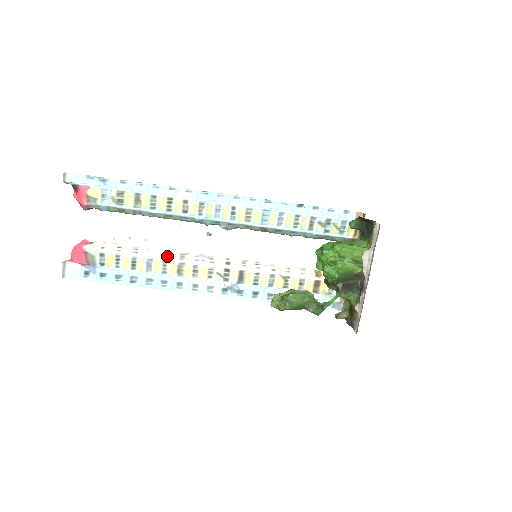
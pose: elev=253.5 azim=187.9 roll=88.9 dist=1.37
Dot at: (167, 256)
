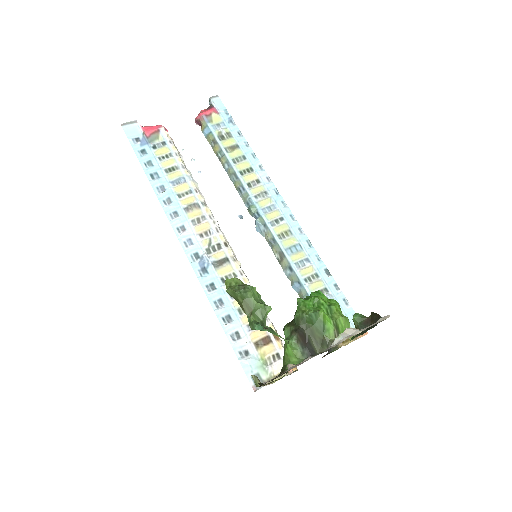
Dot at: (197, 192)
